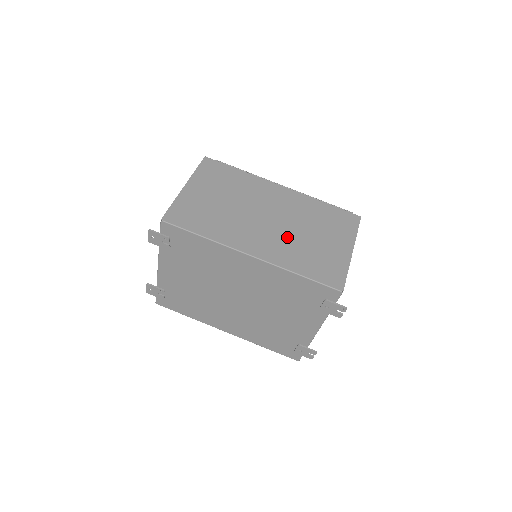
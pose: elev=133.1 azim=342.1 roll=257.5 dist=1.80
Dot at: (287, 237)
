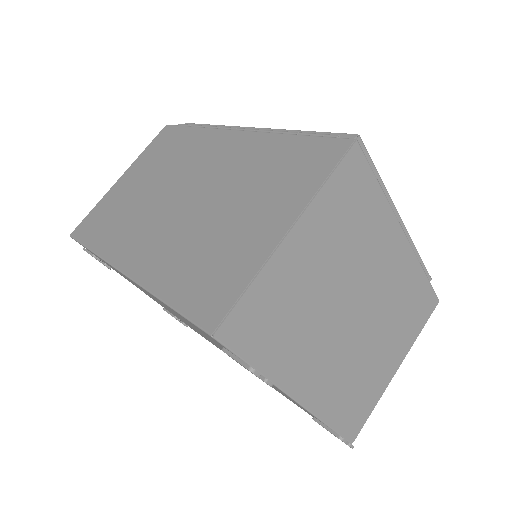
Dot at: (187, 226)
